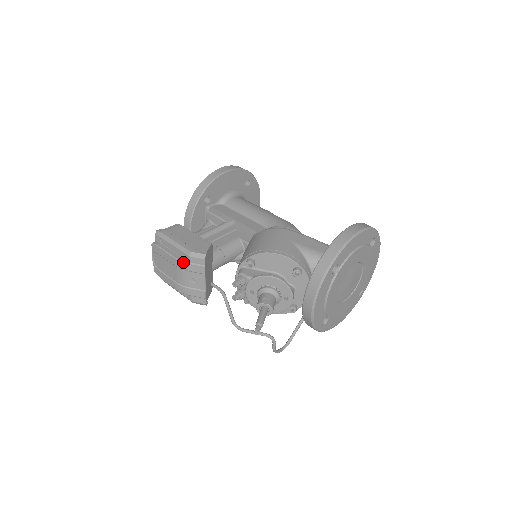
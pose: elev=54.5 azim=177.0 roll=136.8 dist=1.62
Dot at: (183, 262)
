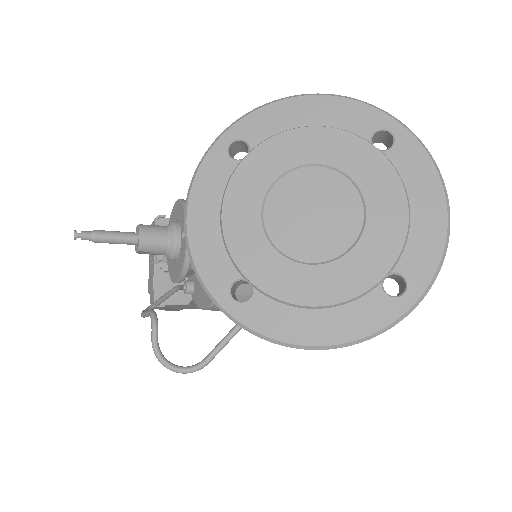
Dot at: occluded
